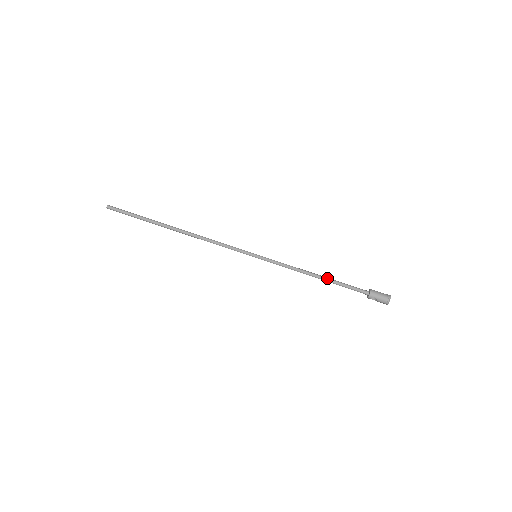
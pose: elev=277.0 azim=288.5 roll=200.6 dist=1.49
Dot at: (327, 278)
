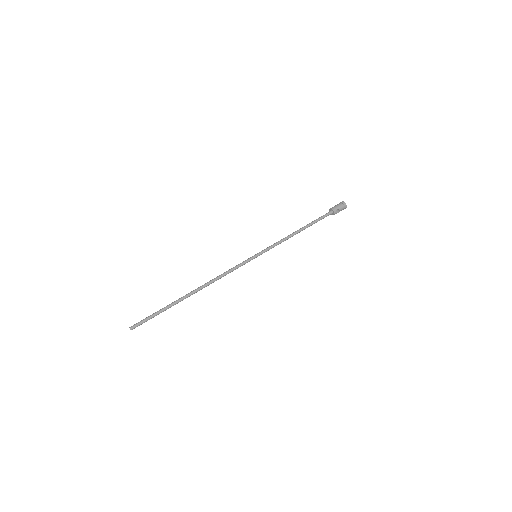
Dot at: (305, 226)
